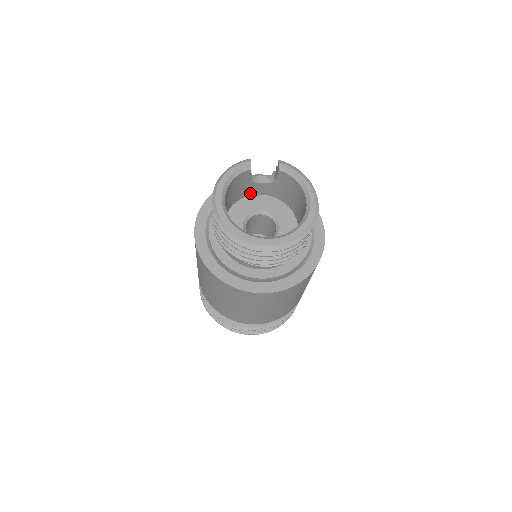
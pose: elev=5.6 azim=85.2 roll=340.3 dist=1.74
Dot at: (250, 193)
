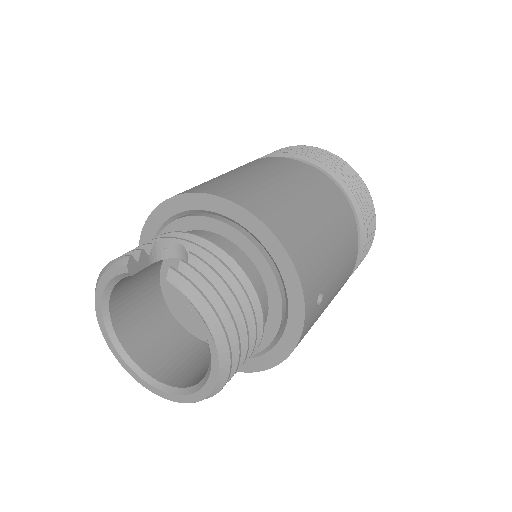
Dot at: occluded
